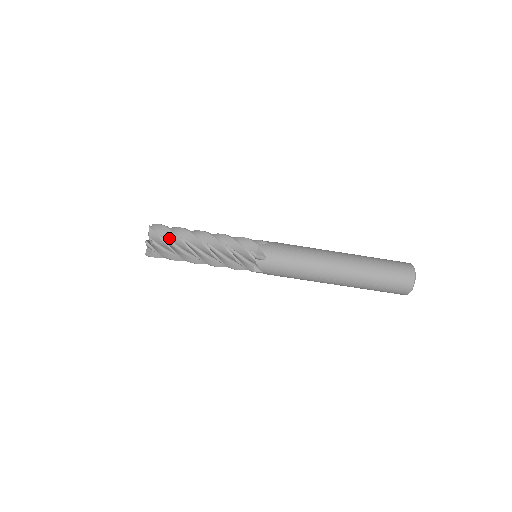
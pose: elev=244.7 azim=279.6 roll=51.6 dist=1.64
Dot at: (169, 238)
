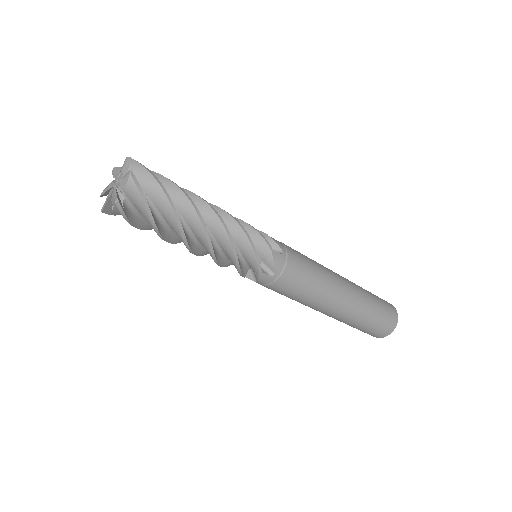
Dot at: (155, 202)
